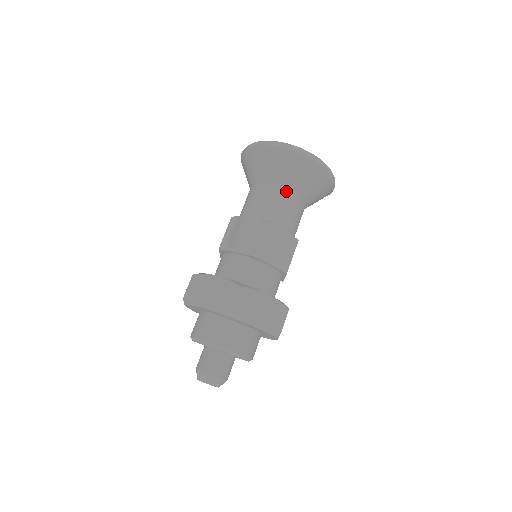
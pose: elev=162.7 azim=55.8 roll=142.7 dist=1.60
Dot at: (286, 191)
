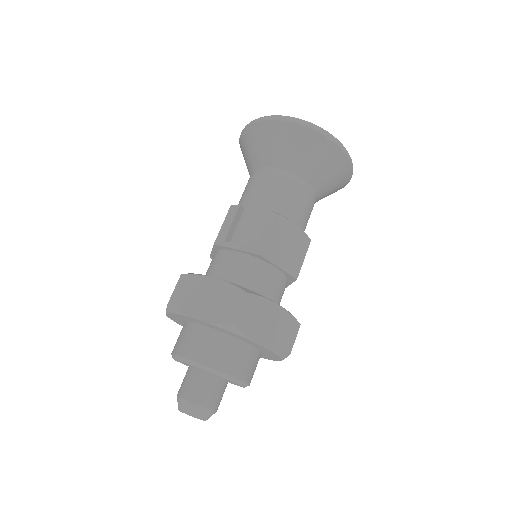
Dot at: (299, 179)
